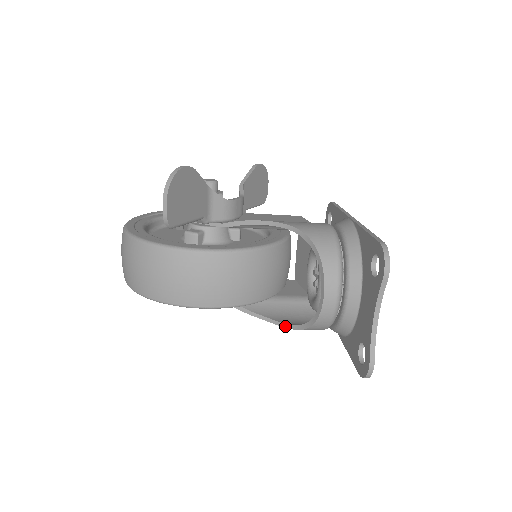
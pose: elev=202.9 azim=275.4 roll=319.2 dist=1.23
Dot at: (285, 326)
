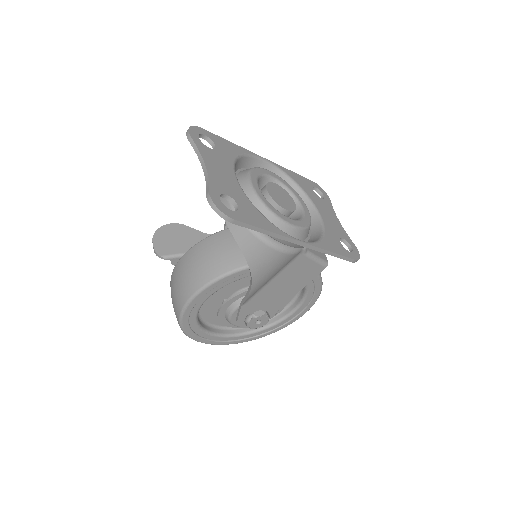
Dot at: (250, 271)
